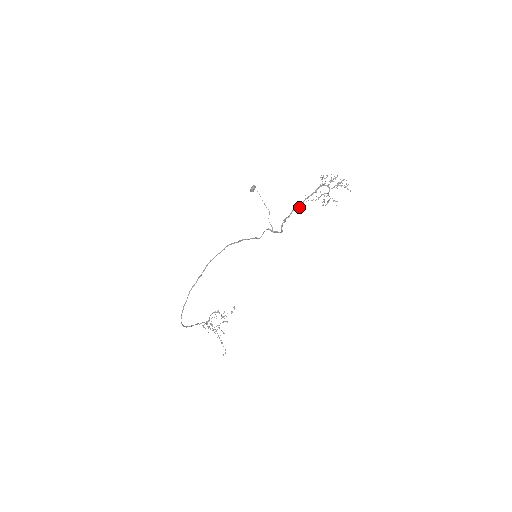
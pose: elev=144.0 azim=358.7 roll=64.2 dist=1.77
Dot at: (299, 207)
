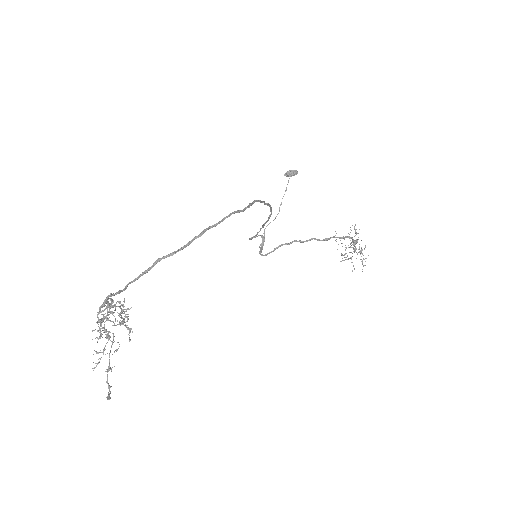
Dot at: (322, 240)
